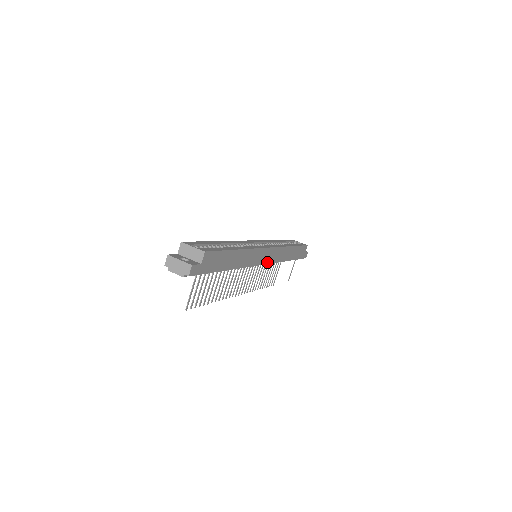
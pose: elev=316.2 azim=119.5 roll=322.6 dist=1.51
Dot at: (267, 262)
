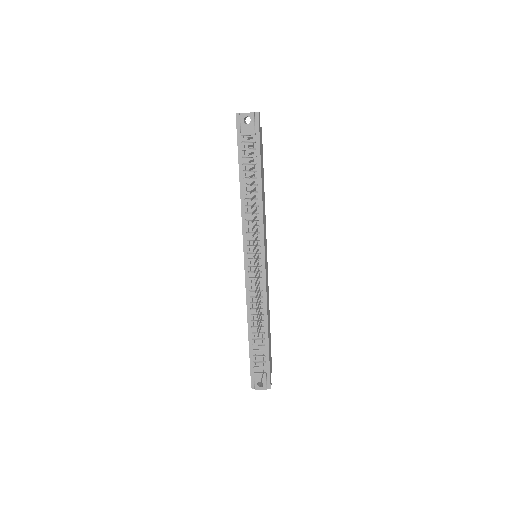
Dot at: (265, 267)
